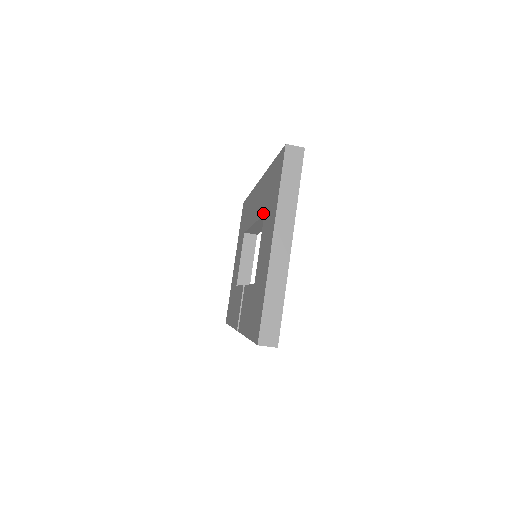
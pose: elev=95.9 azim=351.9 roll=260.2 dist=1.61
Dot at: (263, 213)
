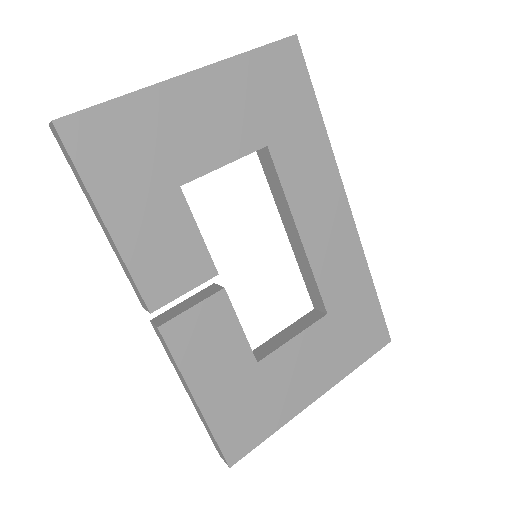
Dot at: (260, 154)
